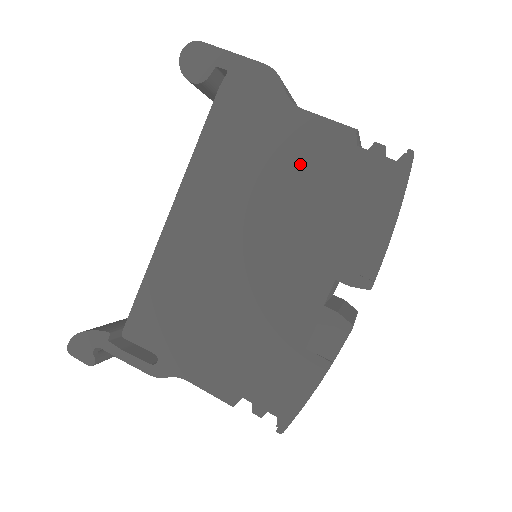
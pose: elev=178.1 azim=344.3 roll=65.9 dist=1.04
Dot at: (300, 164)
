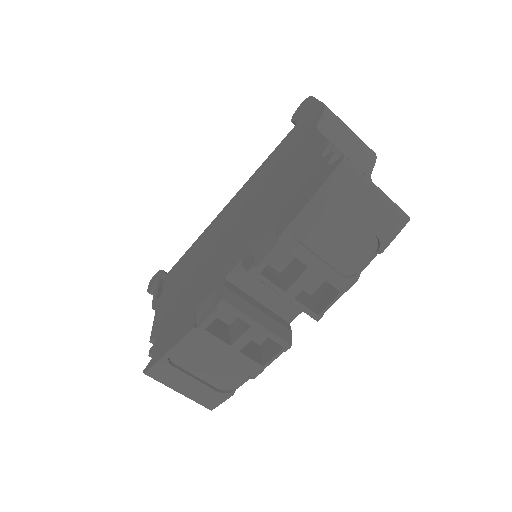
Dot at: (290, 170)
